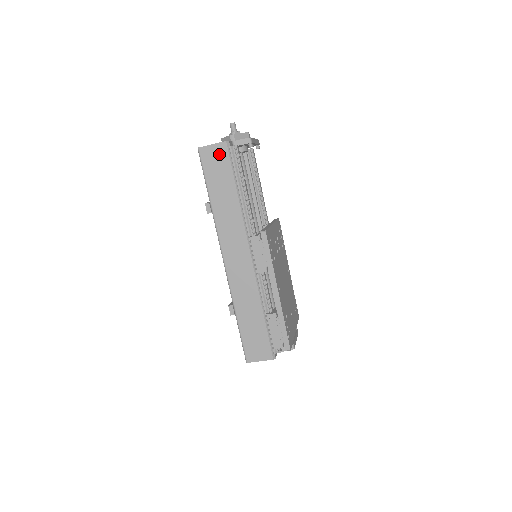
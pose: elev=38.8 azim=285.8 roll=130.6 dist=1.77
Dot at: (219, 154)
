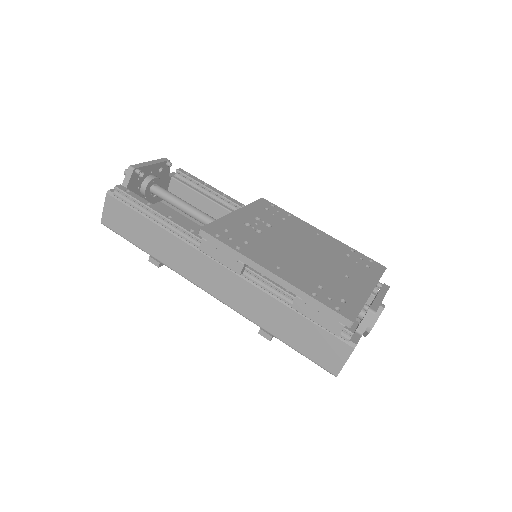
Dot at: (114, 209)
